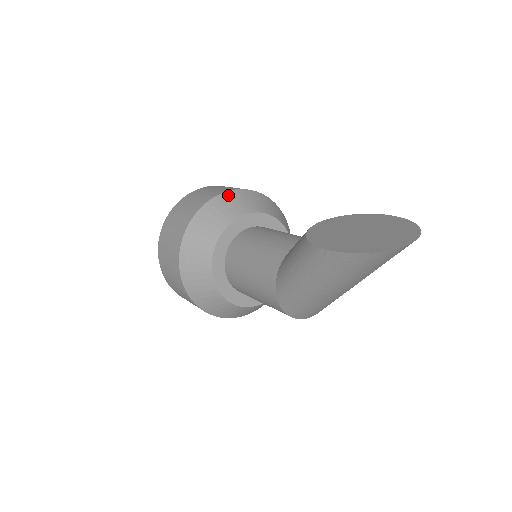
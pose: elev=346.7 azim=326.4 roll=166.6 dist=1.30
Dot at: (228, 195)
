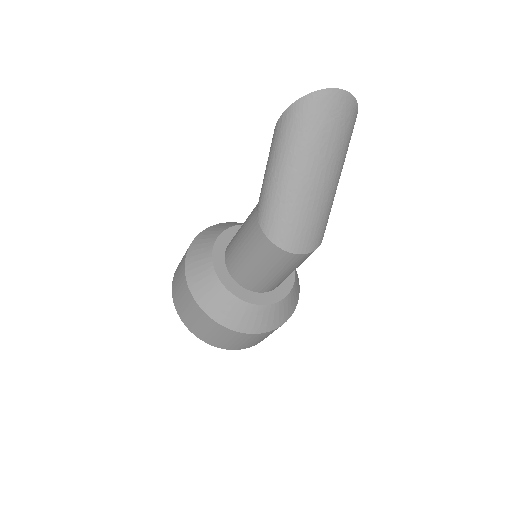
Dot at: occluded
